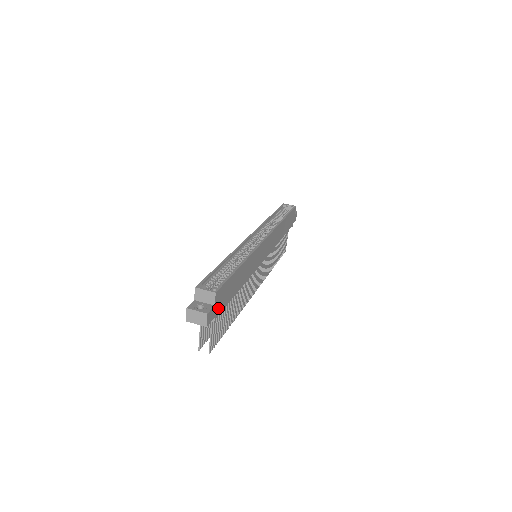
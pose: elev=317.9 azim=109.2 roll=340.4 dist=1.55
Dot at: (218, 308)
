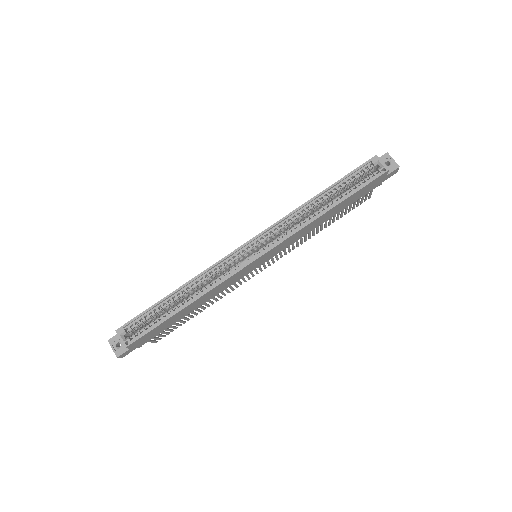
Dot at: (142, 343)
